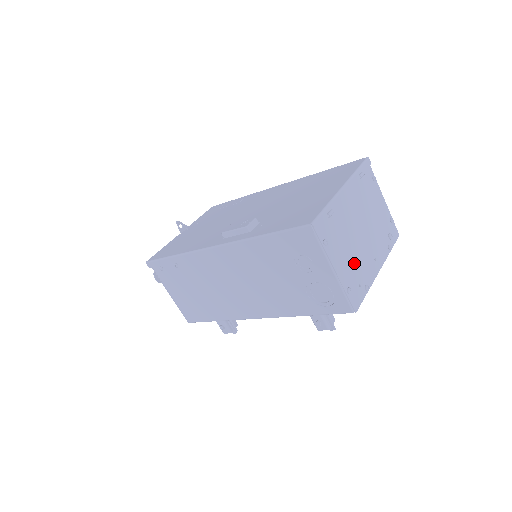
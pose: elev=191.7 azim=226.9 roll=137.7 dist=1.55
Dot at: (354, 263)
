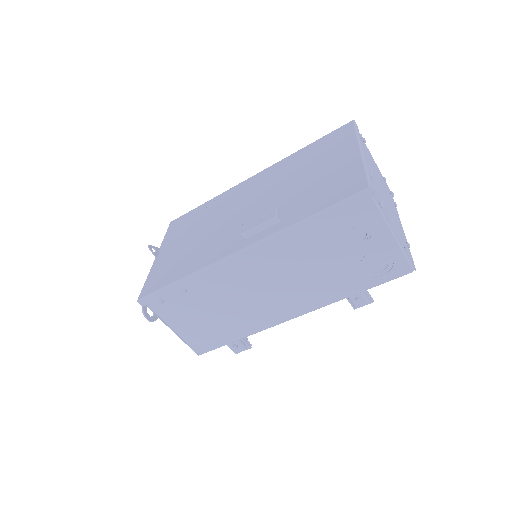
Dot at: (395, 223)
